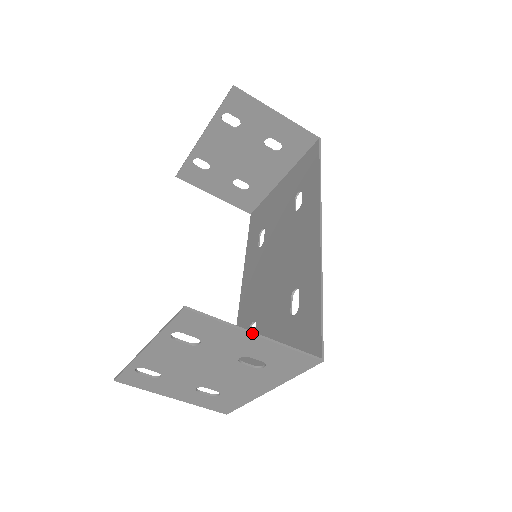
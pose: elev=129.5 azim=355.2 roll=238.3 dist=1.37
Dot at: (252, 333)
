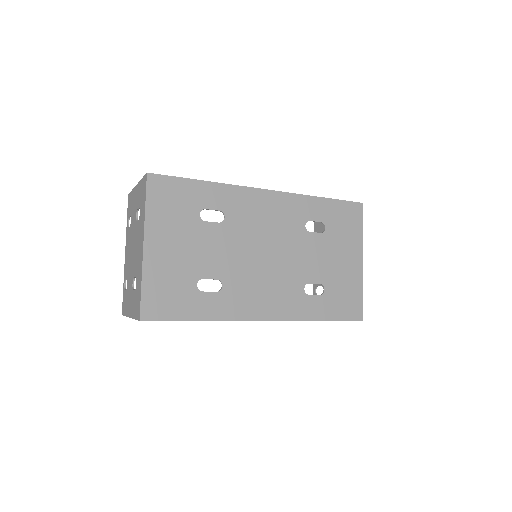
Dot at: (136, 186)
